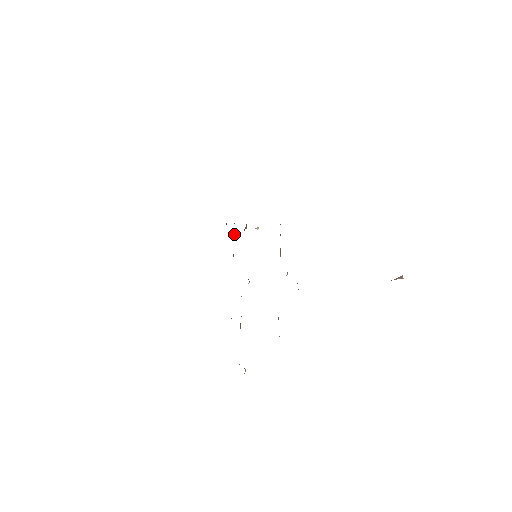
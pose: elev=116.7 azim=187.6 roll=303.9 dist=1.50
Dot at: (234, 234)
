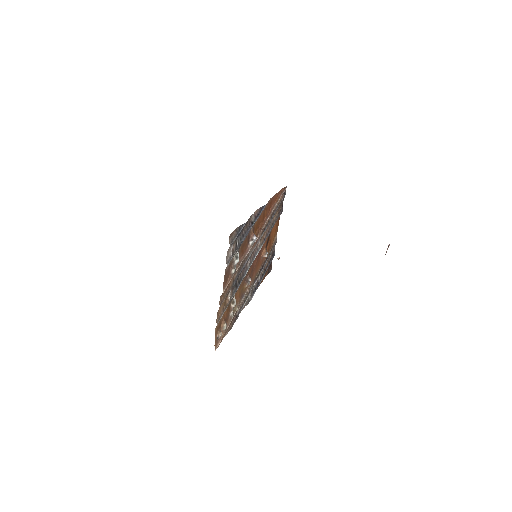
Dot at: (262, 268)
